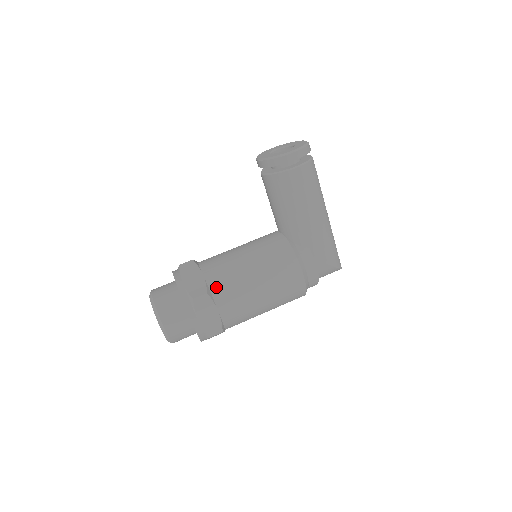
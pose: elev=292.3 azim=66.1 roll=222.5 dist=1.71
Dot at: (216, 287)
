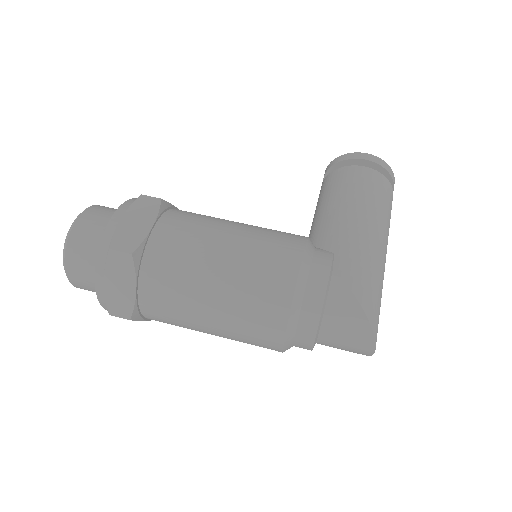
Dot at: (178, 212)
